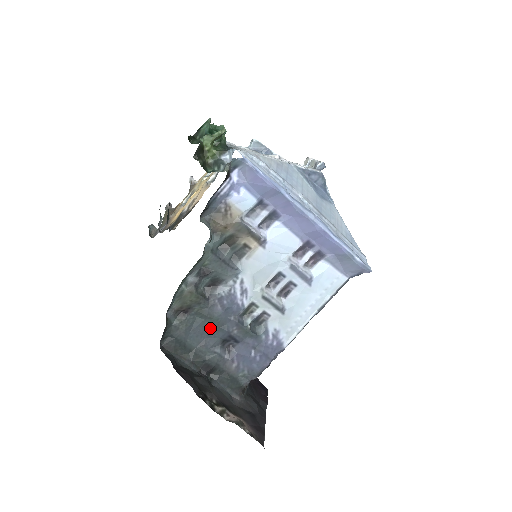
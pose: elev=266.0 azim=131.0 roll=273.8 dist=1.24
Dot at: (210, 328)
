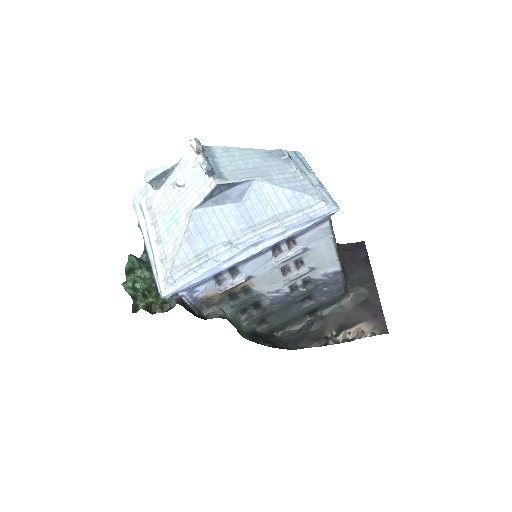
Dot at: (286, 309)
